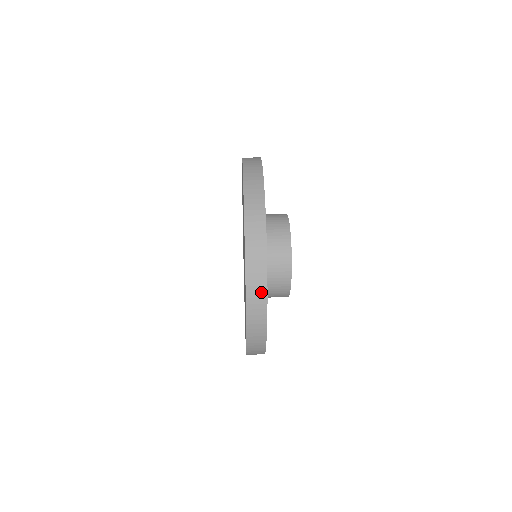
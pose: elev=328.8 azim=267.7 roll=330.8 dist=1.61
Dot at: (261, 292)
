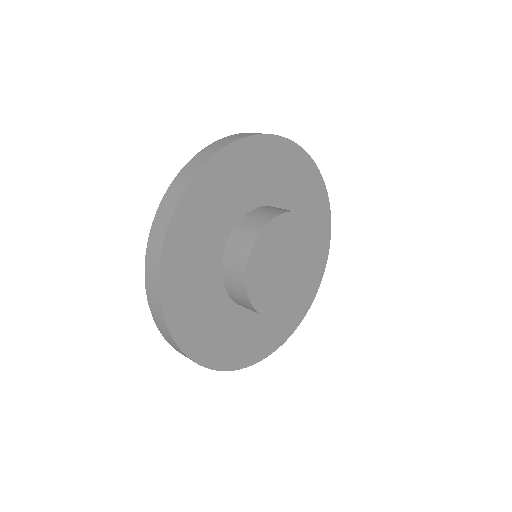
Dot at: (222, 145)
